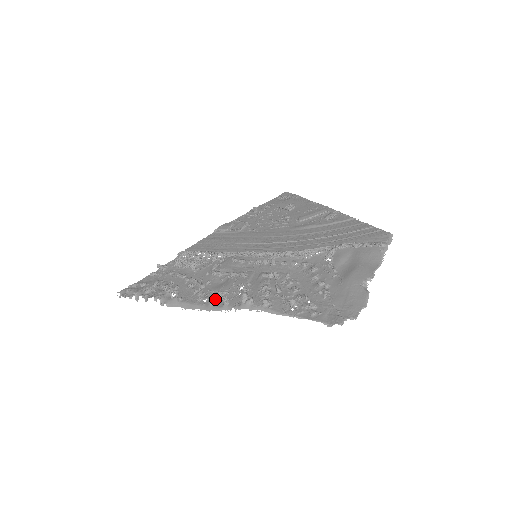
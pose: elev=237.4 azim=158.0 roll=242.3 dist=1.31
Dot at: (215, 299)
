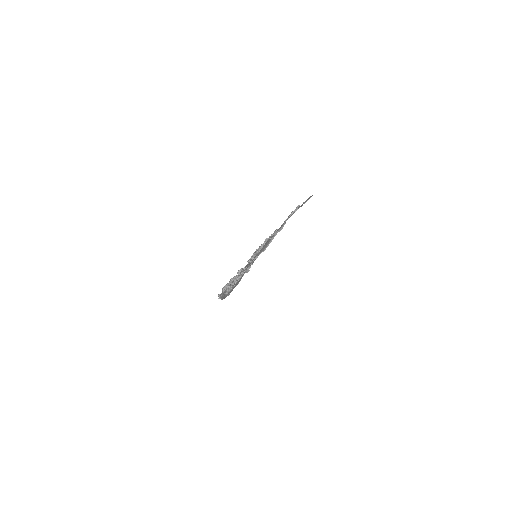
Dot at: occluded
